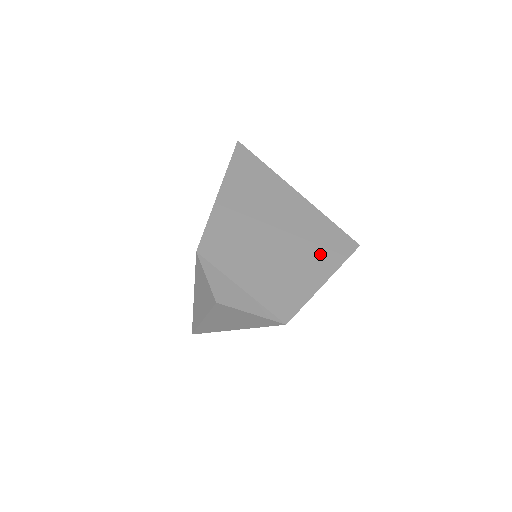
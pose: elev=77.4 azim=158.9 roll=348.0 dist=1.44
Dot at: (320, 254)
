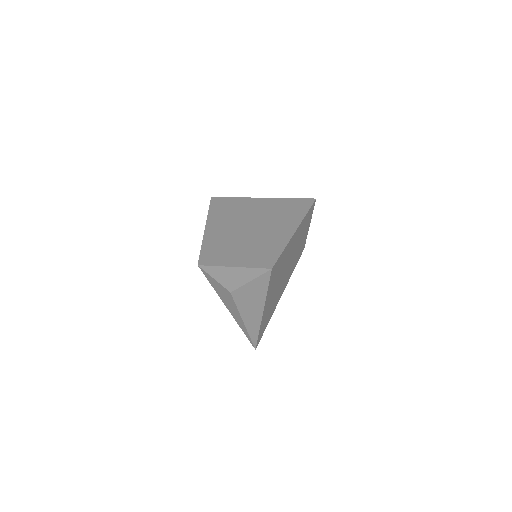
Dot at: (286, 219)
